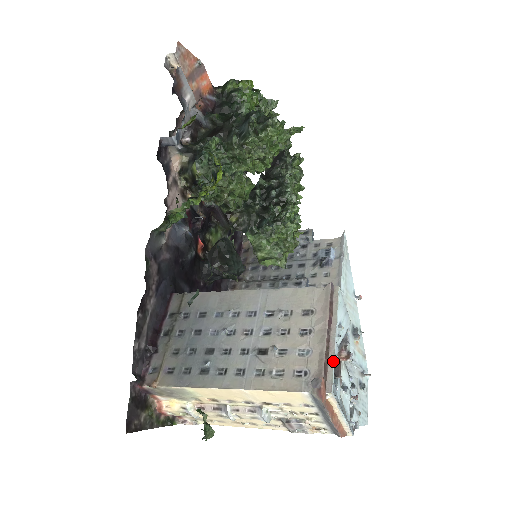
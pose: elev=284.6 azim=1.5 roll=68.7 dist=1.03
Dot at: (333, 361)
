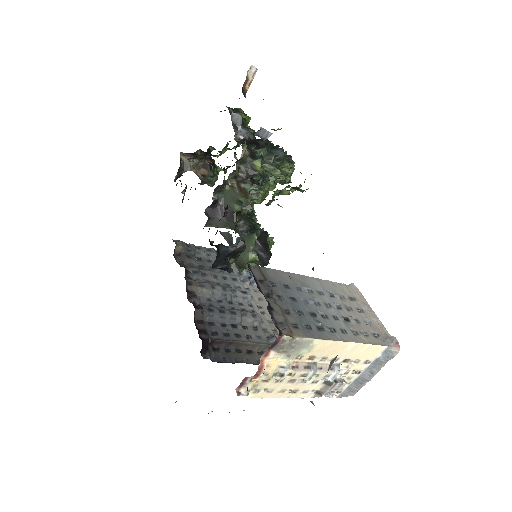
Dot at: occluded
